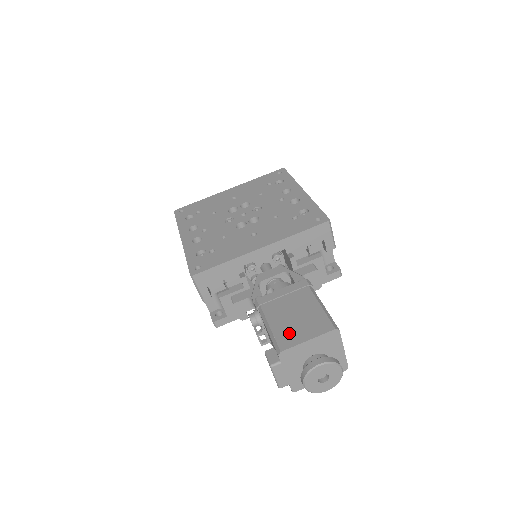
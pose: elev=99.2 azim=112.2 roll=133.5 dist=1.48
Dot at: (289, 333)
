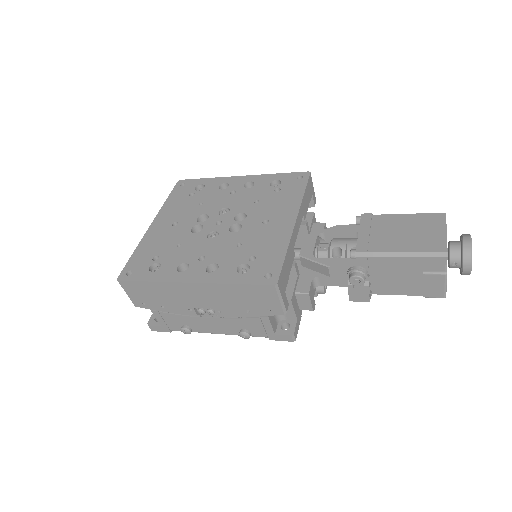
Dot at: (427, 241)
